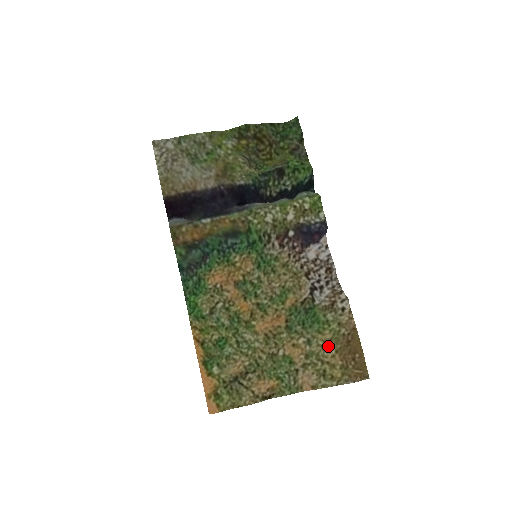
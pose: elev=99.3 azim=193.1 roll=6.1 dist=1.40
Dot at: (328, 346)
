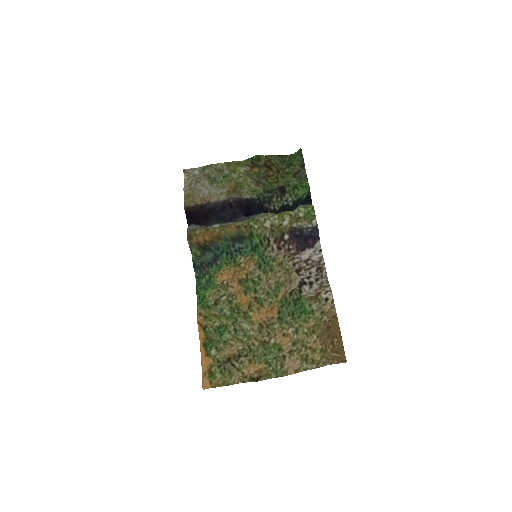
Dot at: (311, 333)
